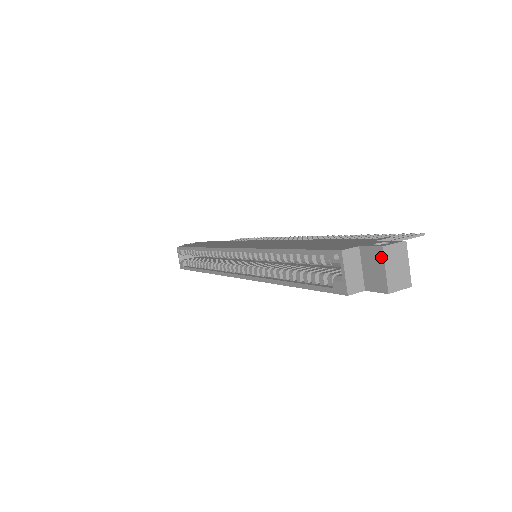
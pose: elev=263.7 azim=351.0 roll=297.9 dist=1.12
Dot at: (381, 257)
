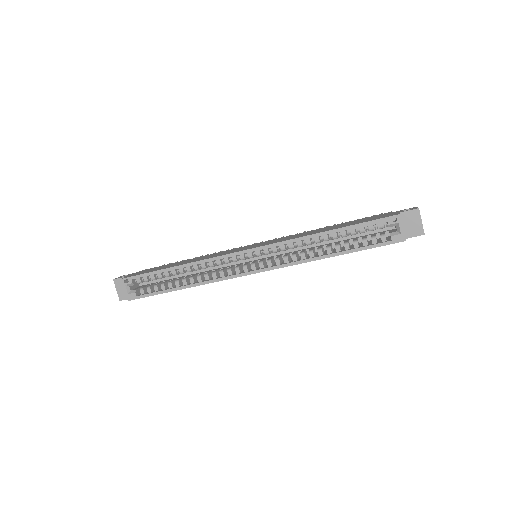
Dot at: (418, 215)
